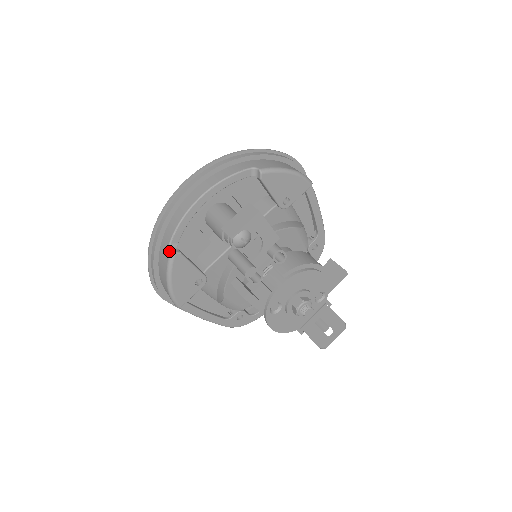
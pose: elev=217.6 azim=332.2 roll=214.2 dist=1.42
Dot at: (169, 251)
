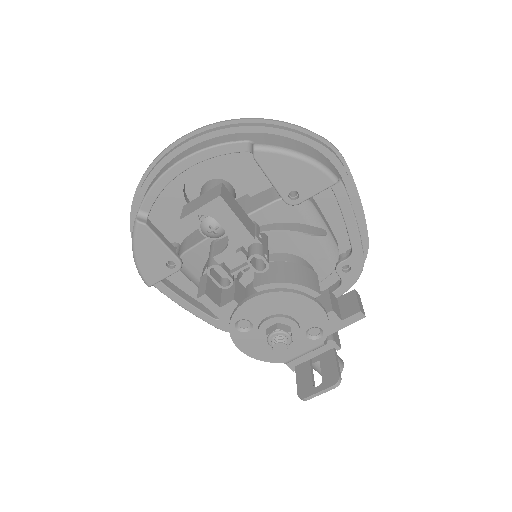
Dot at: (135, 218)
